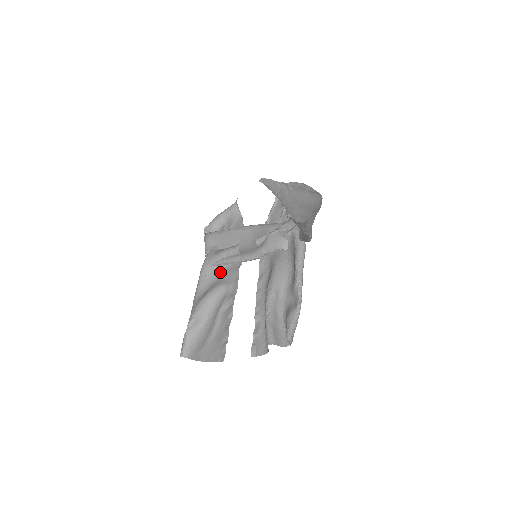
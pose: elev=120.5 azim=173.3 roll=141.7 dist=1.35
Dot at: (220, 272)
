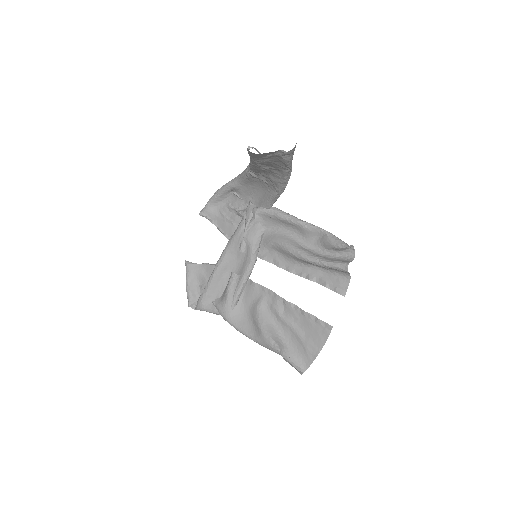
Dot at: (243, 305)
